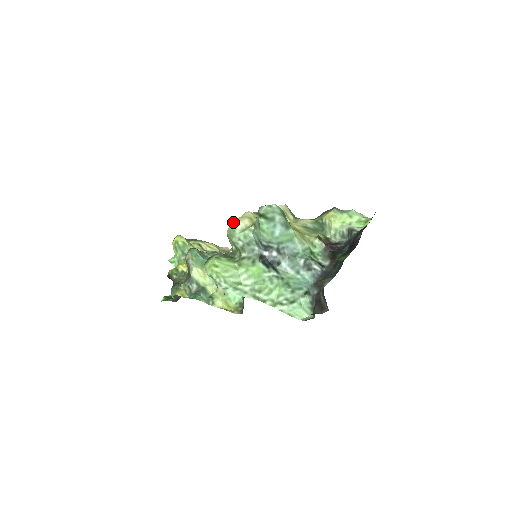
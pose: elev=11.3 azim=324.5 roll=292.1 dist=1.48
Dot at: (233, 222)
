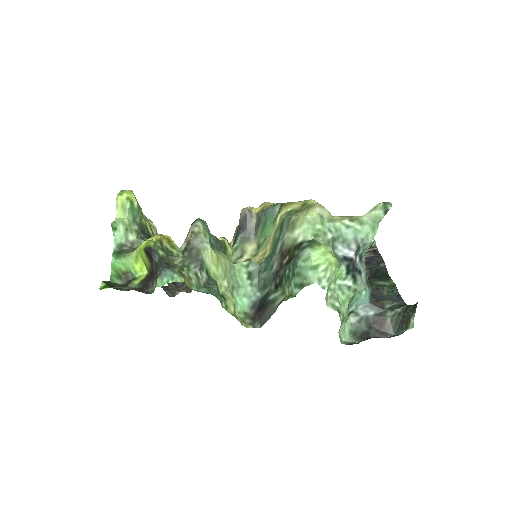
Dot at: (314, 206)
